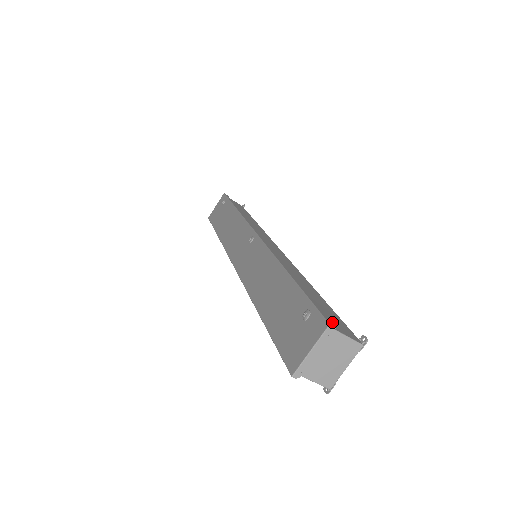
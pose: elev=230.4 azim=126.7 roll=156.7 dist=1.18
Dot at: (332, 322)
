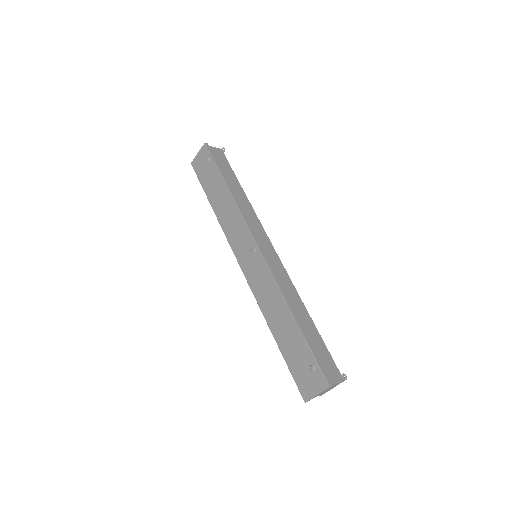
Dot at: (328, 373)
